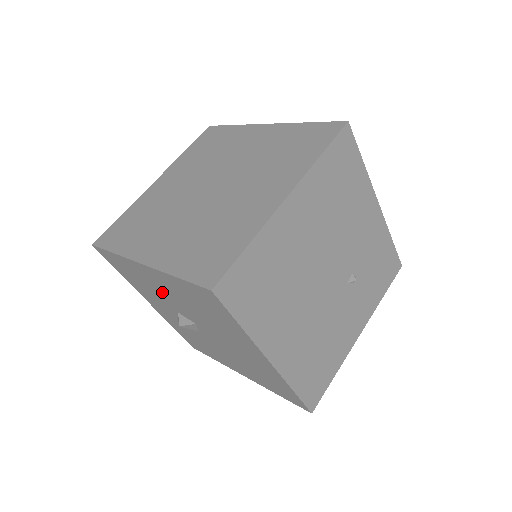
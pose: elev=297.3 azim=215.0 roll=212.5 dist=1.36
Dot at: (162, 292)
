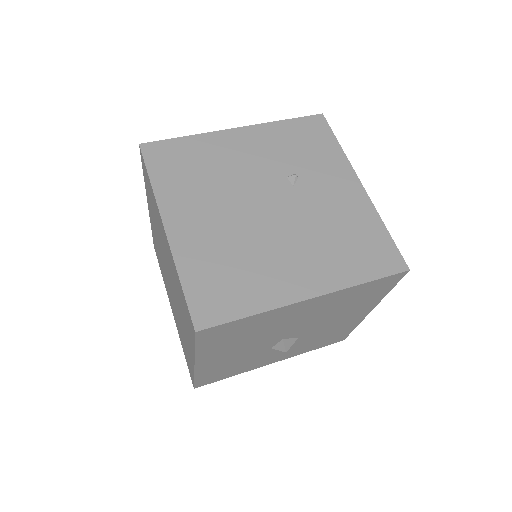
Dot at: (238, 356)
